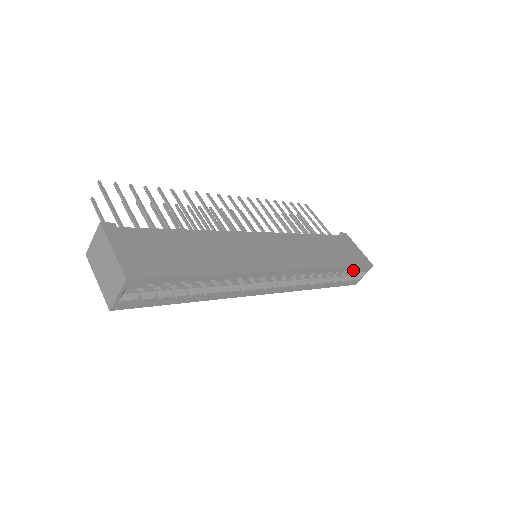
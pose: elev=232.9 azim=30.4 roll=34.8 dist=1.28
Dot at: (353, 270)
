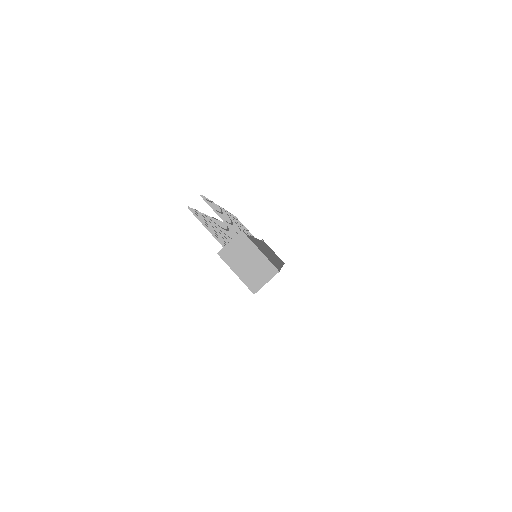
Dot at: occluded
